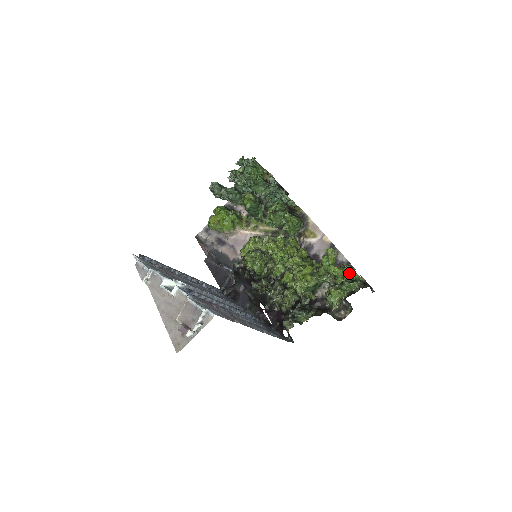
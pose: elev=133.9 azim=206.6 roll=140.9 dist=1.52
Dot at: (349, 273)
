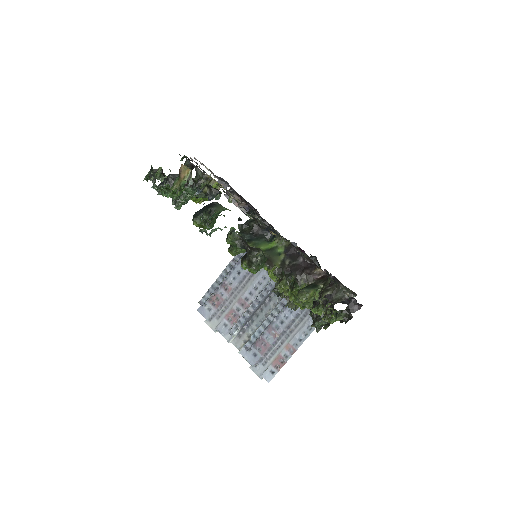
Dot at: occluded
